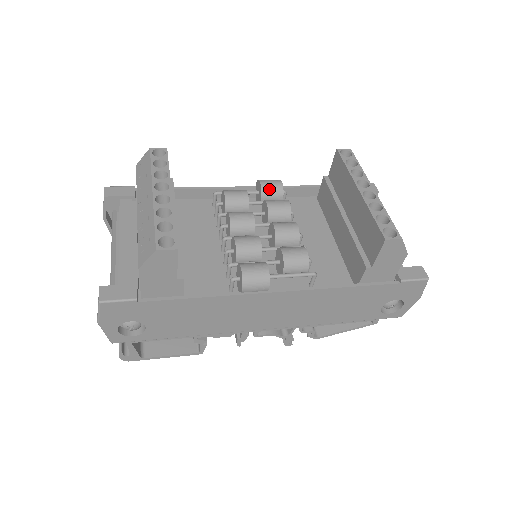
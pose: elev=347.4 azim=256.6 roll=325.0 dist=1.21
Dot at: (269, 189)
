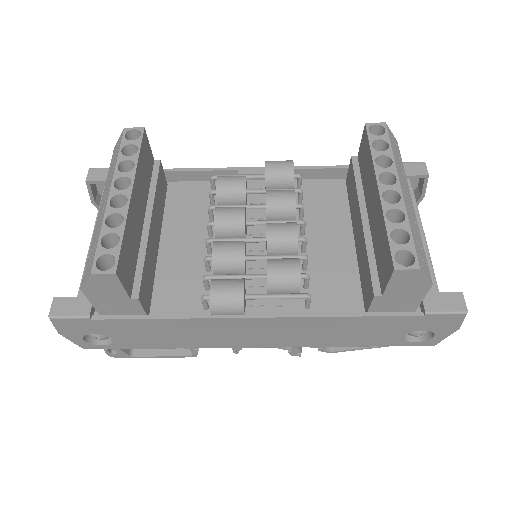
Dot at: (275, 174)
